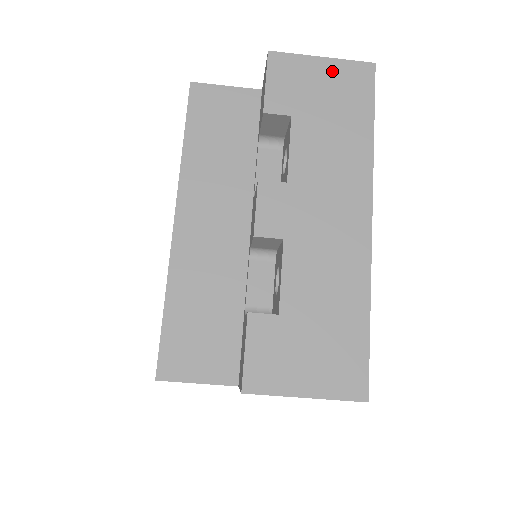
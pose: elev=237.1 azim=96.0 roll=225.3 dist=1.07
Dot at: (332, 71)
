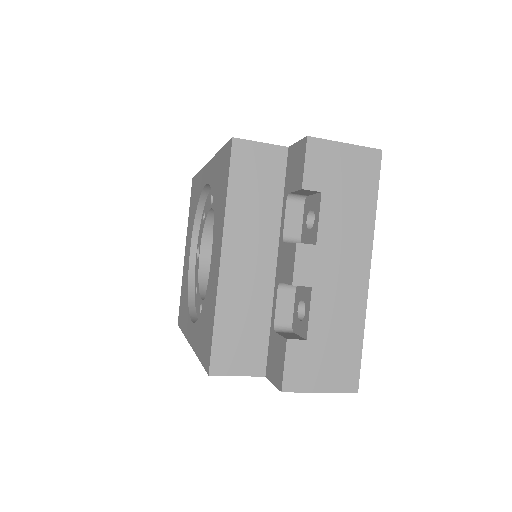
Dot at: (352, 156)
